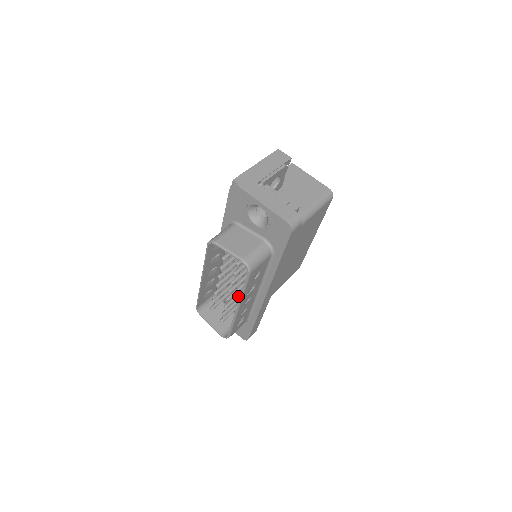
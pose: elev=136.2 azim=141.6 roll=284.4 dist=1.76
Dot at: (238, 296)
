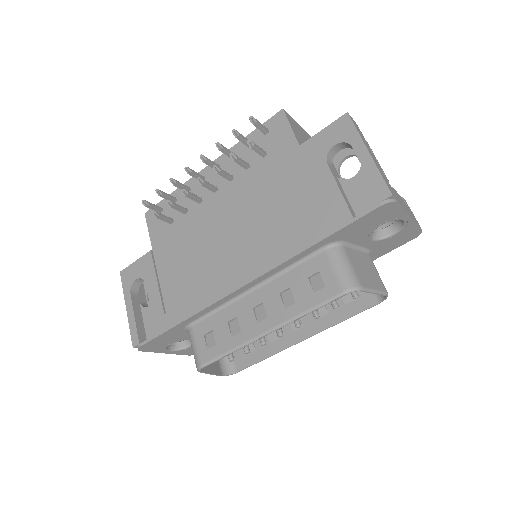
Dot at: occluded
